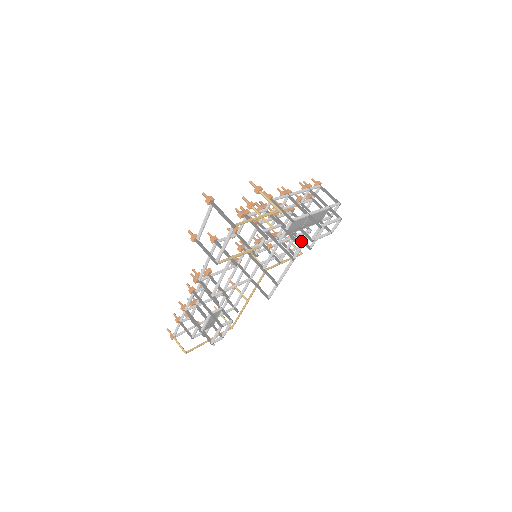
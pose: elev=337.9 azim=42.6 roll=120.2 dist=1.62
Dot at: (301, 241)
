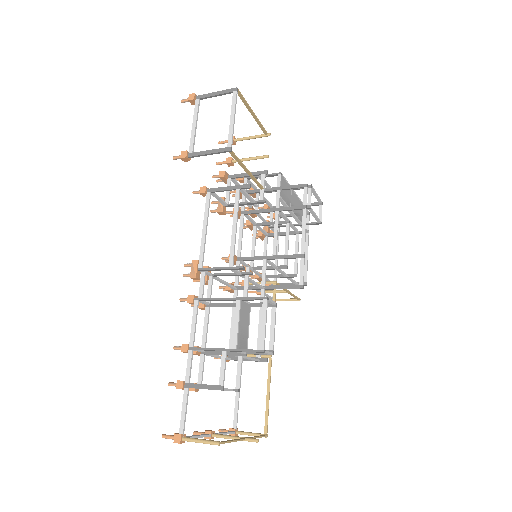
Dot at: occluded
